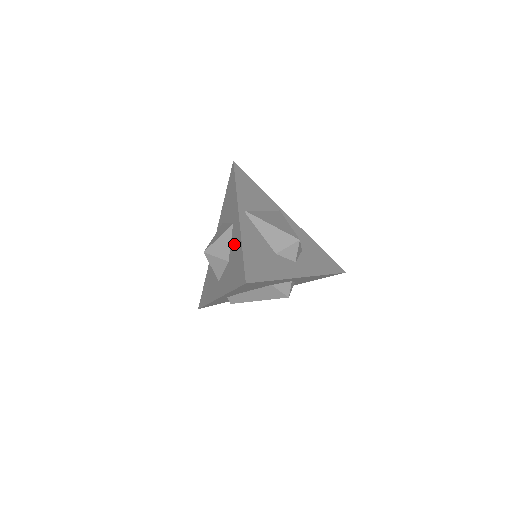
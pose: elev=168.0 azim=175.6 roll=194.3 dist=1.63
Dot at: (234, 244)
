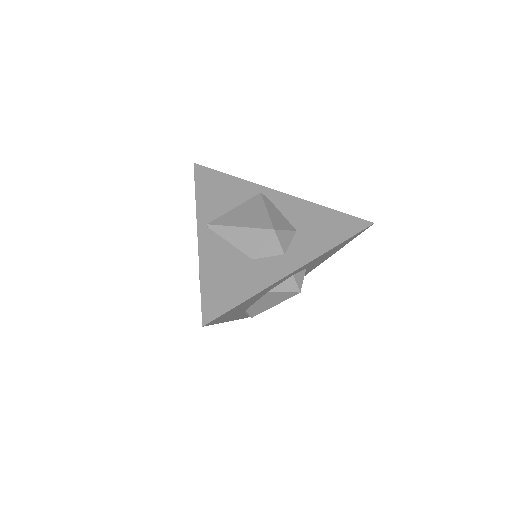
Dot at: occluded
